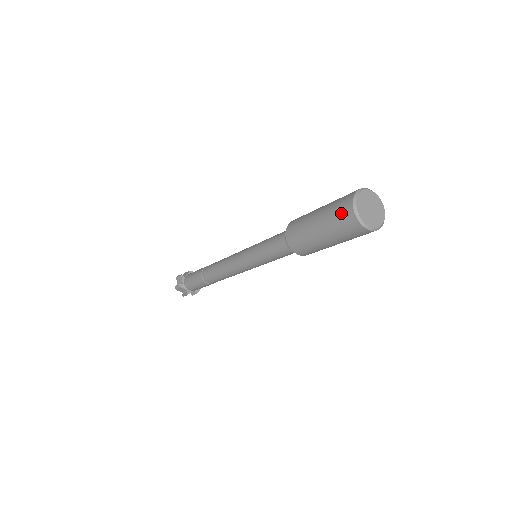
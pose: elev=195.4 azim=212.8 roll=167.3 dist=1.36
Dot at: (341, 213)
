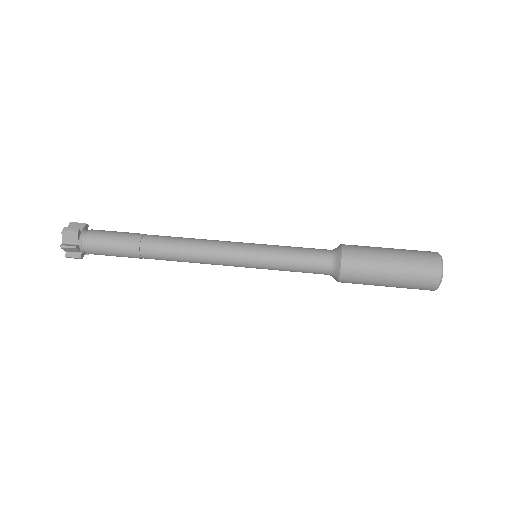
Dot at: (421, 289)
